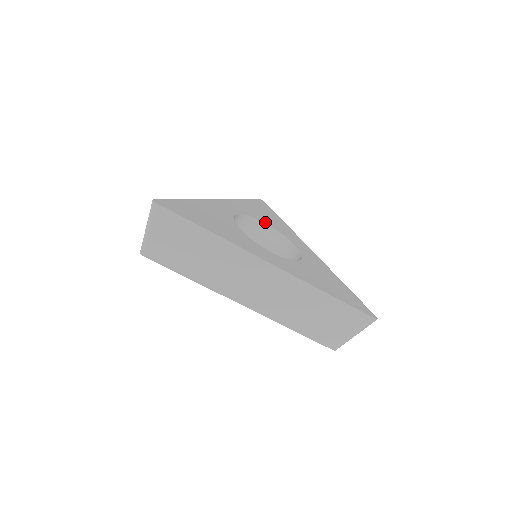
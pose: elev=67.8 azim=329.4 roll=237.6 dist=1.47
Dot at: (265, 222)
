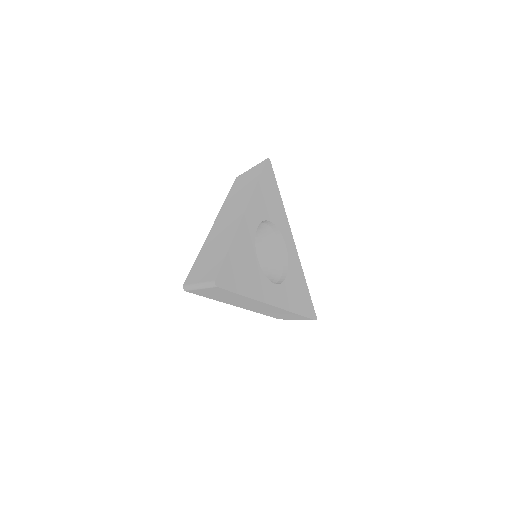
Dot at: (271, 220)
